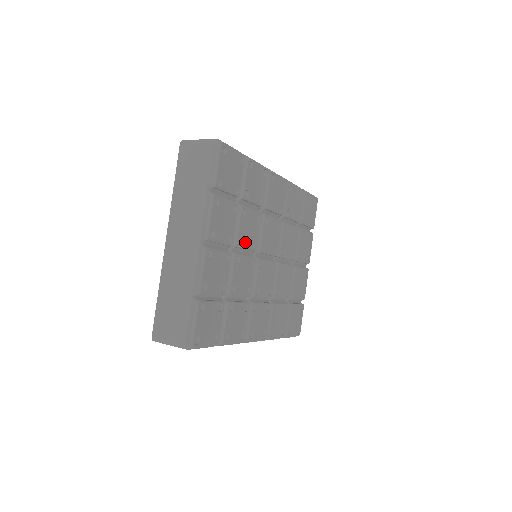
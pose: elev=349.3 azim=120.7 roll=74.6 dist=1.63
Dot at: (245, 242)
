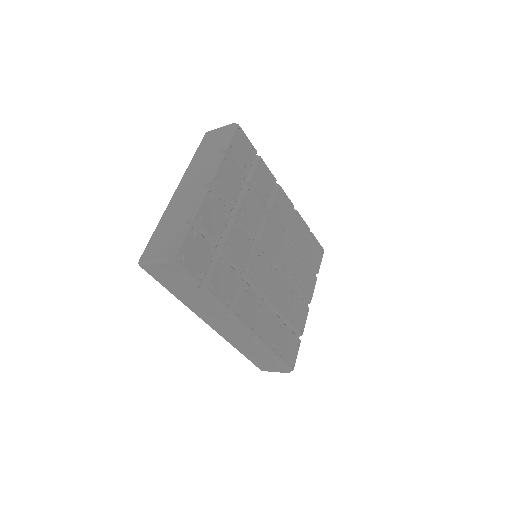
Dot at: (246, 218)
